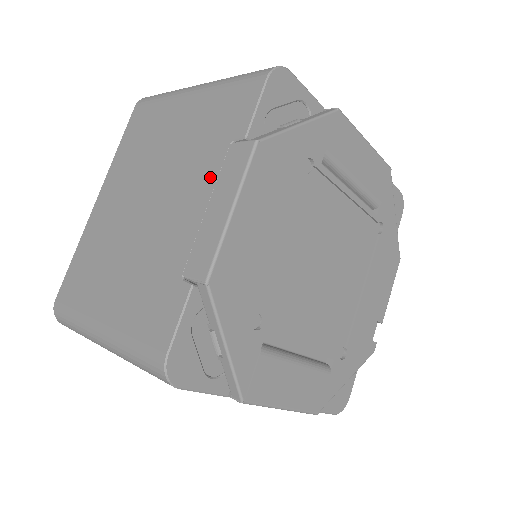
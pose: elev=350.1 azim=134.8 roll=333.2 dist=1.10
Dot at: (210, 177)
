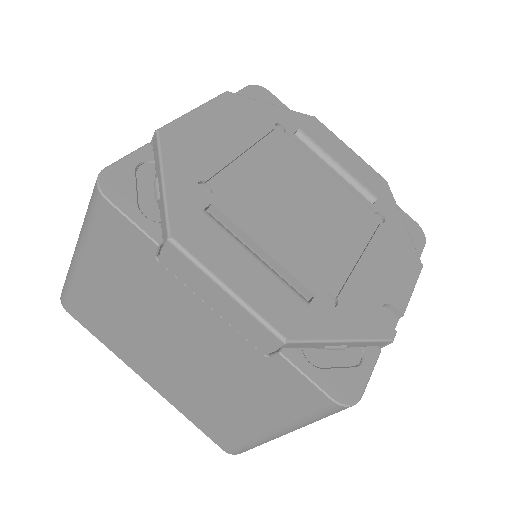
Dot at: occluded
